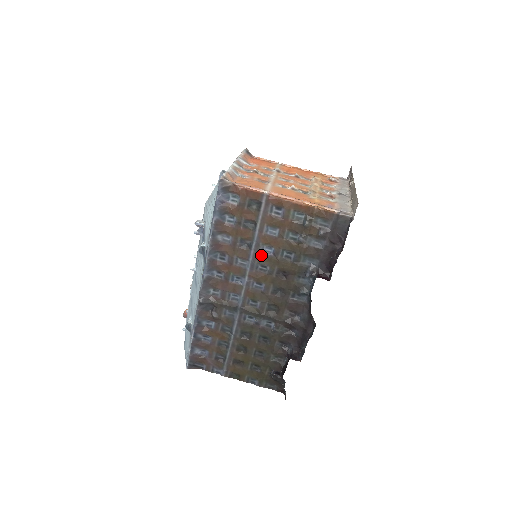
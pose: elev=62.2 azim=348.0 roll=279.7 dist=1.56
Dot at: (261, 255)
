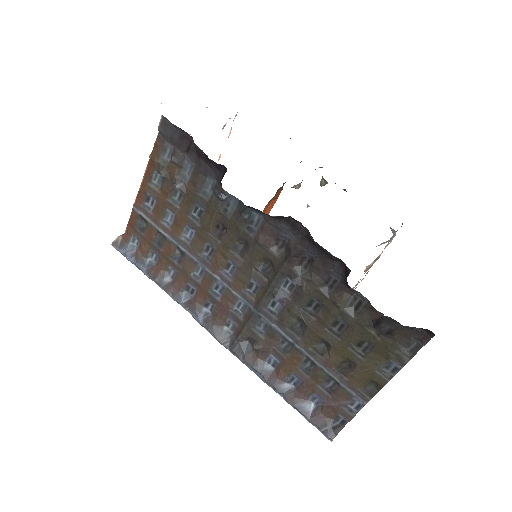
Dot at: (193, 245)
